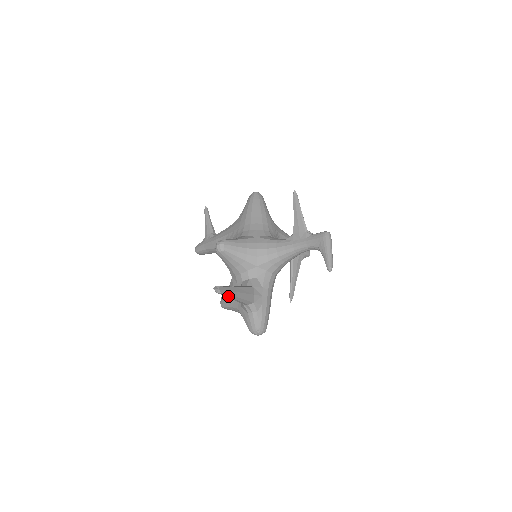
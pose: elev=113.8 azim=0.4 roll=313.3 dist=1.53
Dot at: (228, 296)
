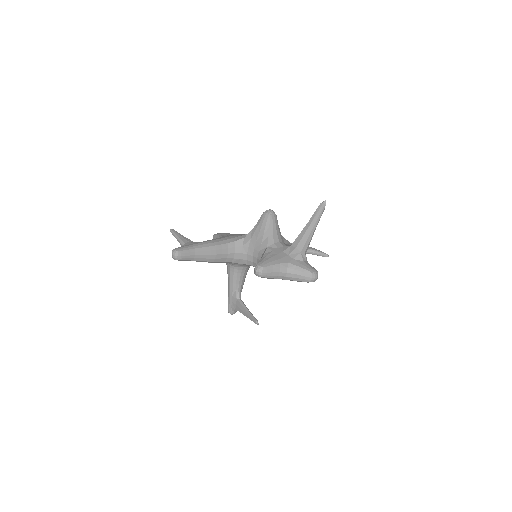
Dot at: (319, 220)
